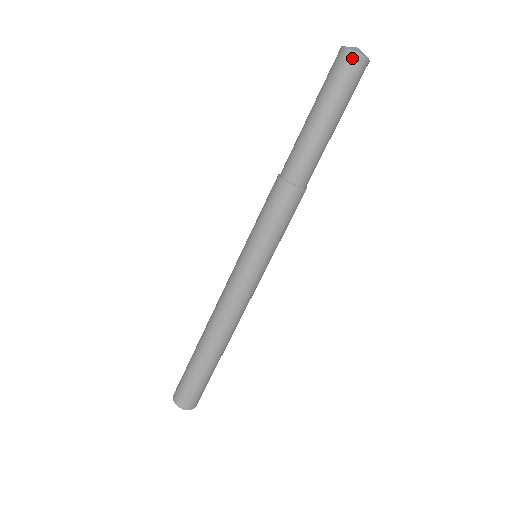
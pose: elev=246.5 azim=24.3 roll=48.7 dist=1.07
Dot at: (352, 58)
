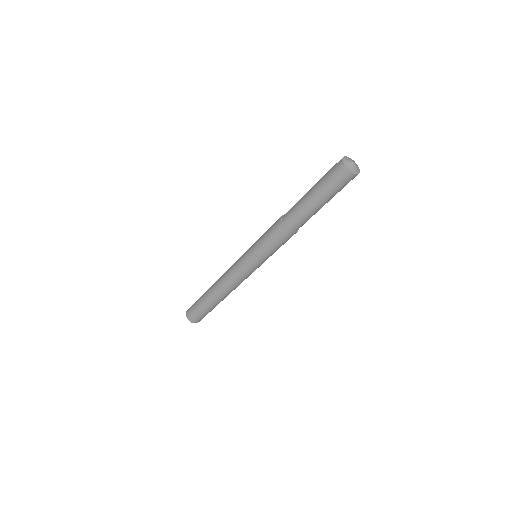
Dot at: (354, 177)
